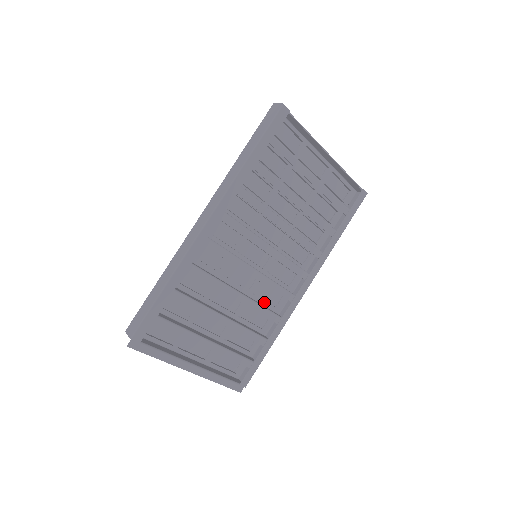
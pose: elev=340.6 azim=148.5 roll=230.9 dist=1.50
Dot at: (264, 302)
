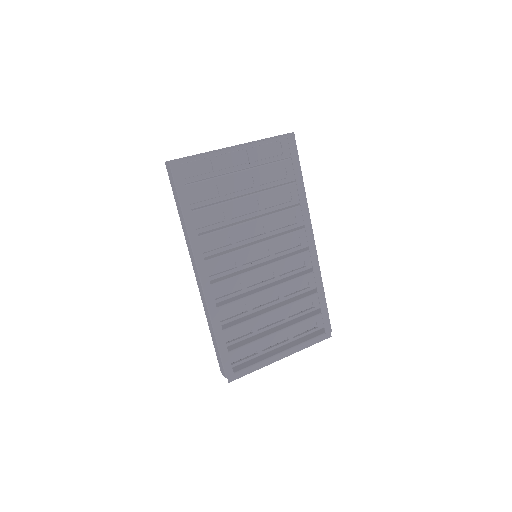
Dot at: (293, 272)
